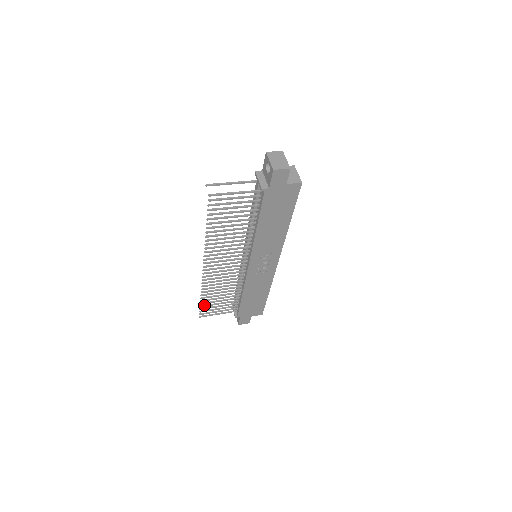
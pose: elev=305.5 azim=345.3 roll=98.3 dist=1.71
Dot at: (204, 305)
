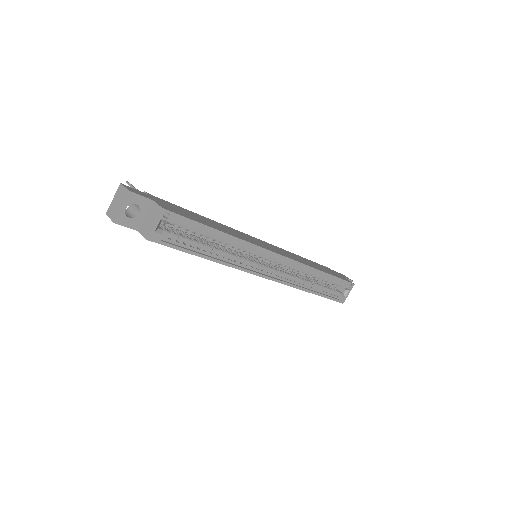
Dot at: occluded
